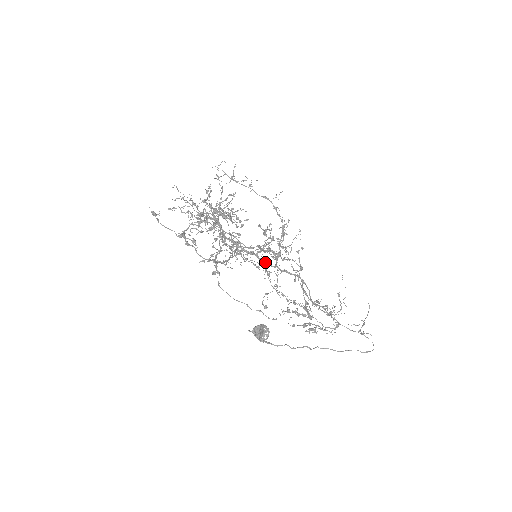
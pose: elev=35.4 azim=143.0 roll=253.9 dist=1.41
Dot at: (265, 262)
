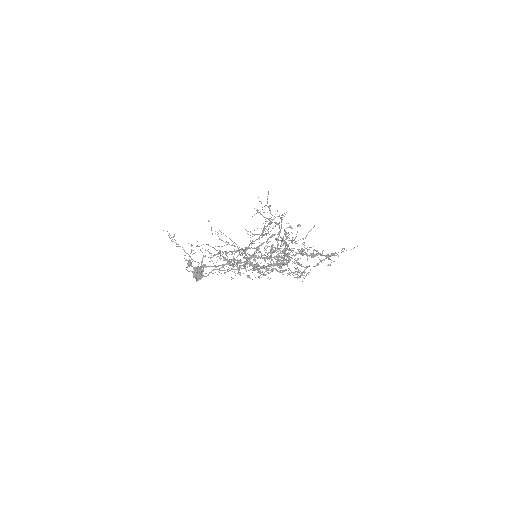
Dot at: occluded
